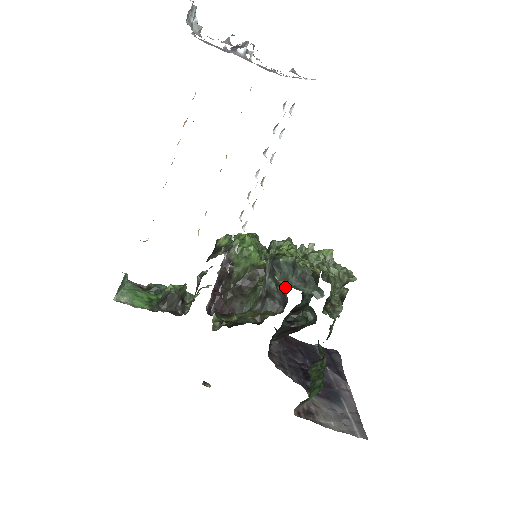
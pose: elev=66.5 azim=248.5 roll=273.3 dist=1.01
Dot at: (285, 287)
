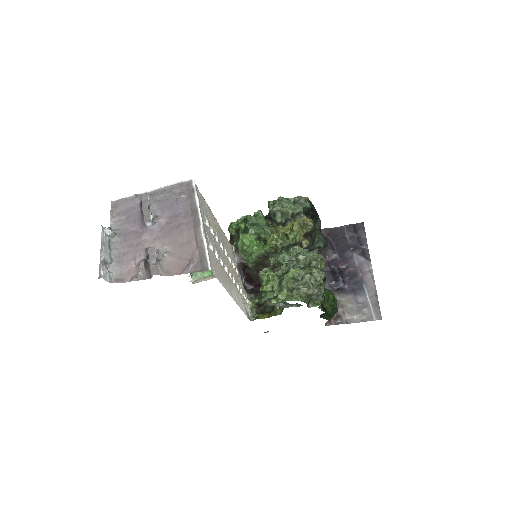
Dot at: occluded
